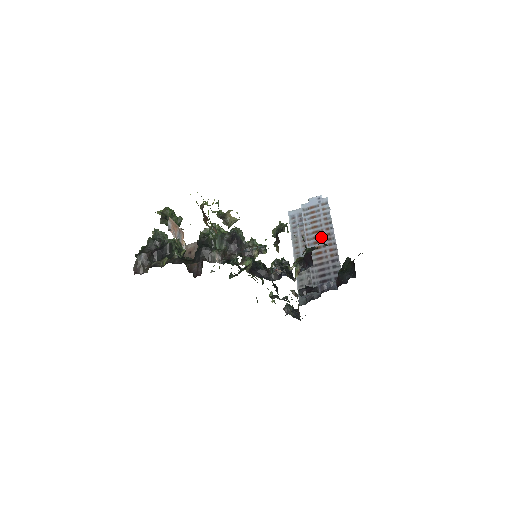
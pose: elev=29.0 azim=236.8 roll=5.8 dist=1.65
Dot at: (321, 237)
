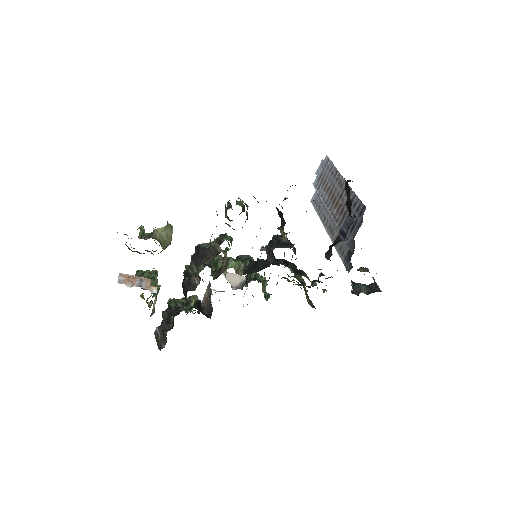
Dot at: (335, 192)
